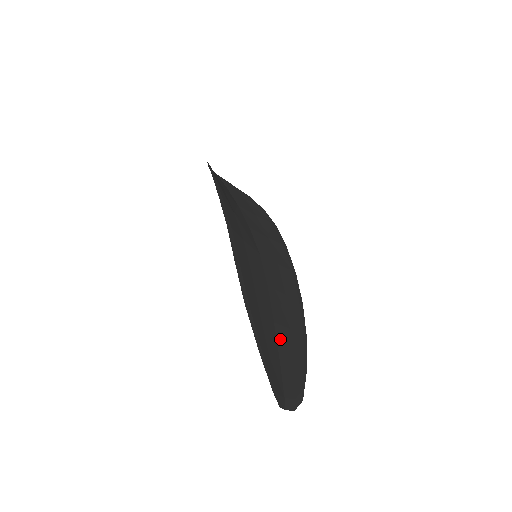
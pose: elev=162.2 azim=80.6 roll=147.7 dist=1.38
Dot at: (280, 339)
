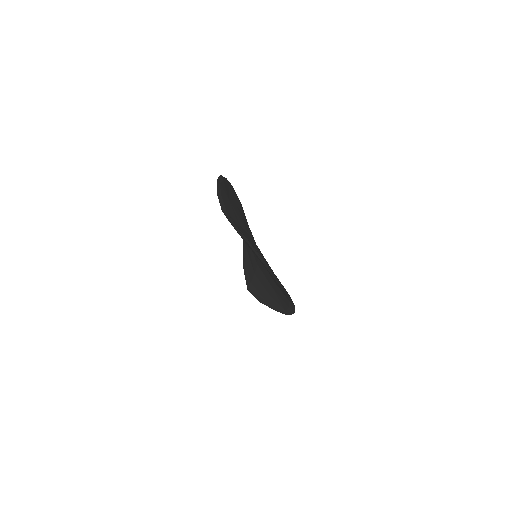
Dot at: (248, 236)
